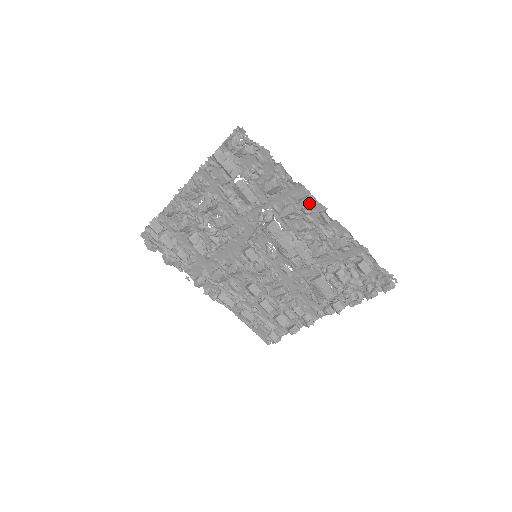
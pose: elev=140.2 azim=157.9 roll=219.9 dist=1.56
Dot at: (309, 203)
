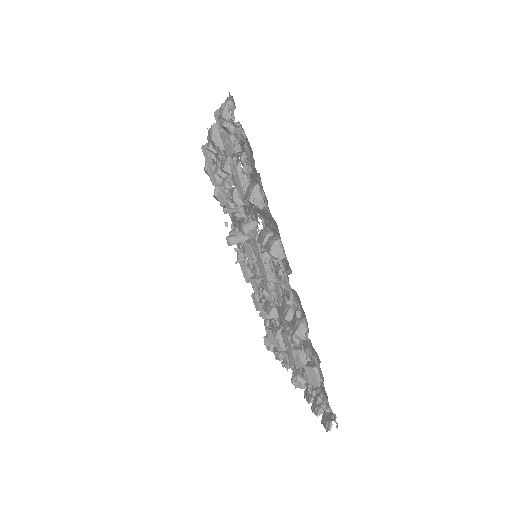
Dot at: (269, 250)
